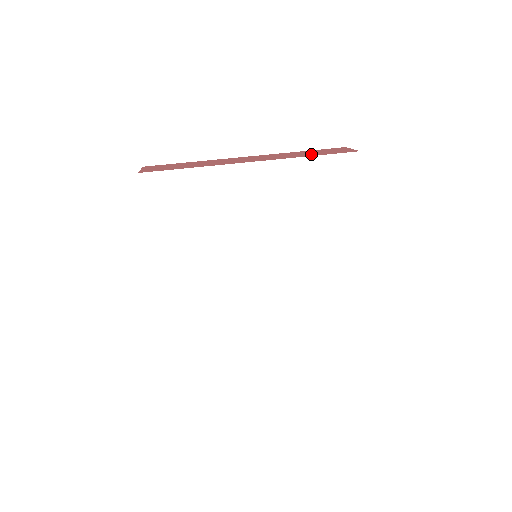
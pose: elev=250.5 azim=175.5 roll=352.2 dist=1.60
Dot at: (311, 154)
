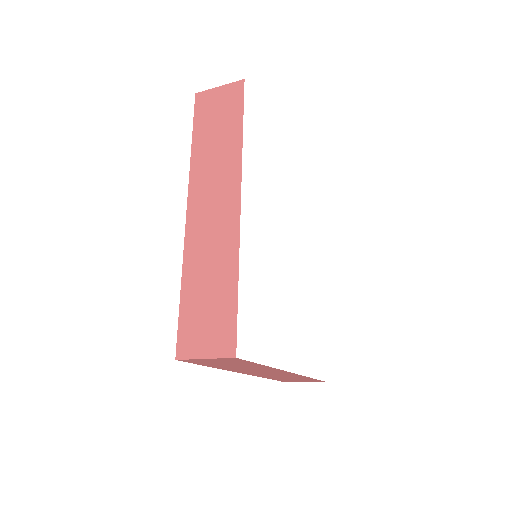
Dot at: occluded
